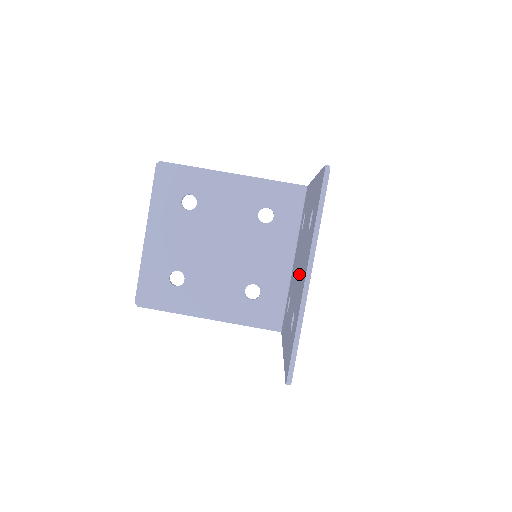
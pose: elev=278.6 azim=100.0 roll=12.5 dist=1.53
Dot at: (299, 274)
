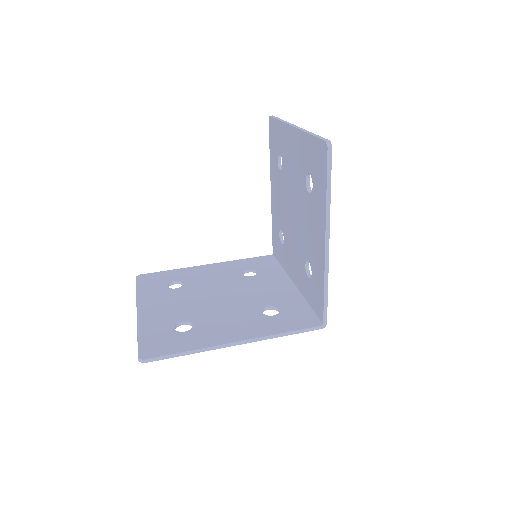
Dot at: (294, 189)
